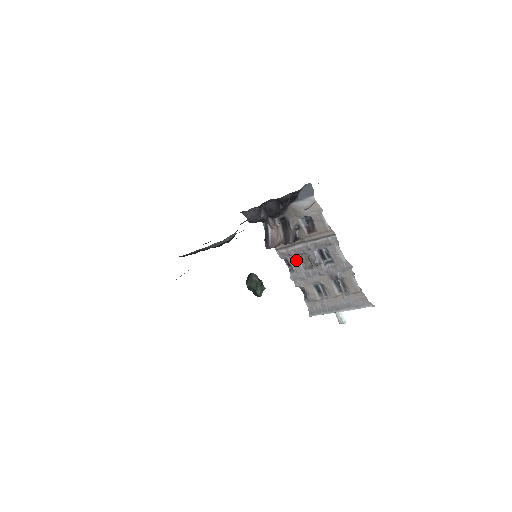
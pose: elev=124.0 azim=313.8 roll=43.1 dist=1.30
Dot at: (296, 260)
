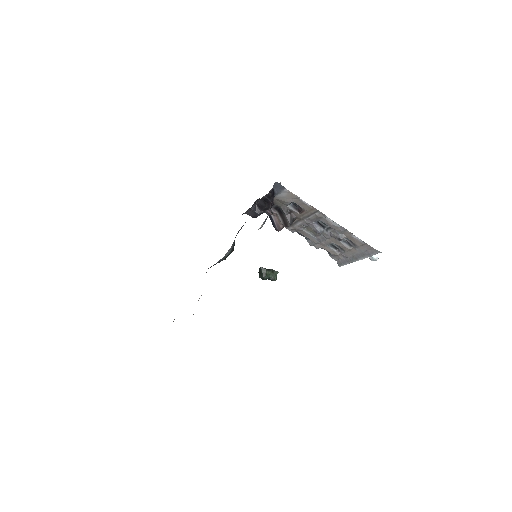
Dot at: (304, 232)
